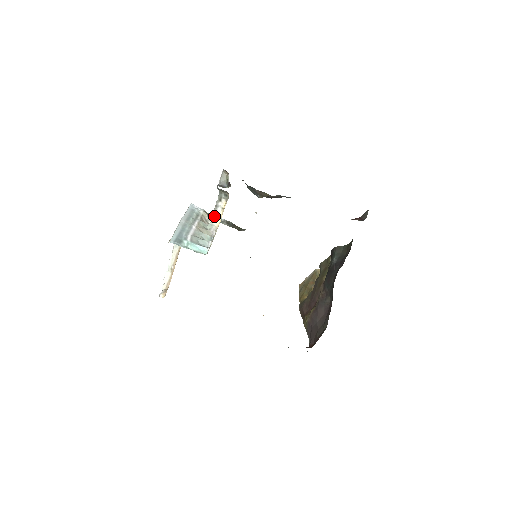
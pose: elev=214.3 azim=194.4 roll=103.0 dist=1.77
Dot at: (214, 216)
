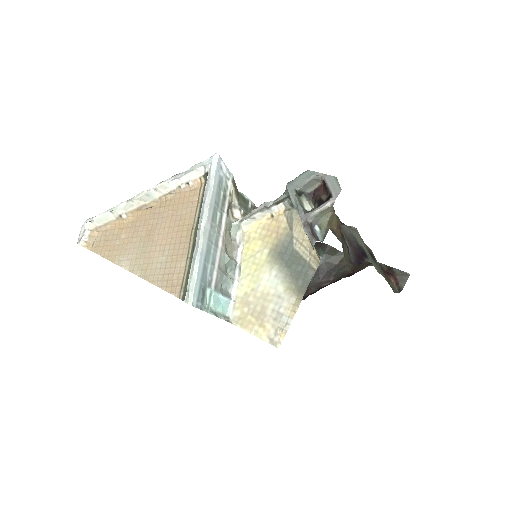
Dot at: (251, 217)
